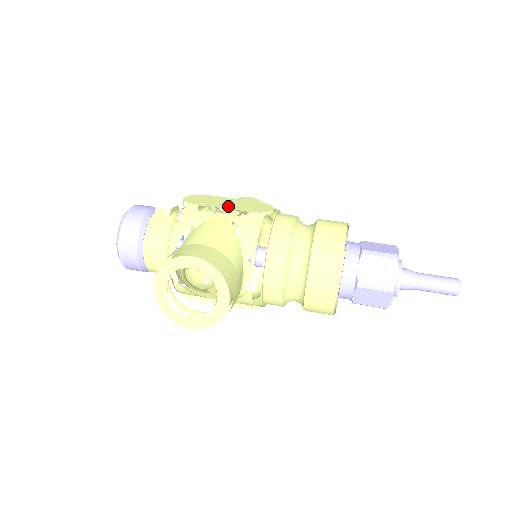
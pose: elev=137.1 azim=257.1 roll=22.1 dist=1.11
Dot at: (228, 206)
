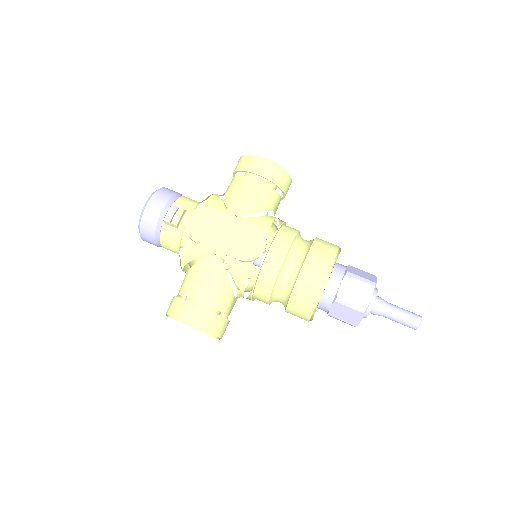
Dot at: (223, 244)
